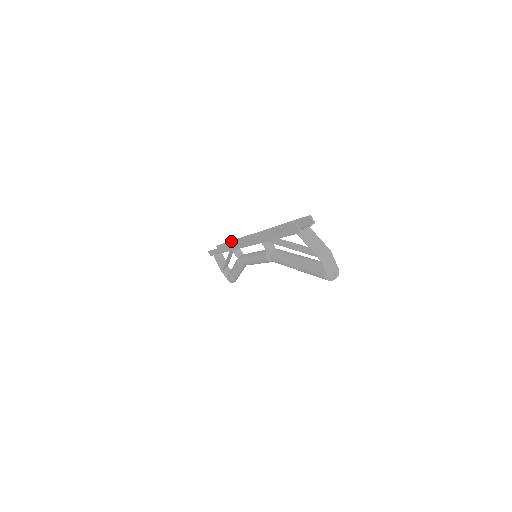
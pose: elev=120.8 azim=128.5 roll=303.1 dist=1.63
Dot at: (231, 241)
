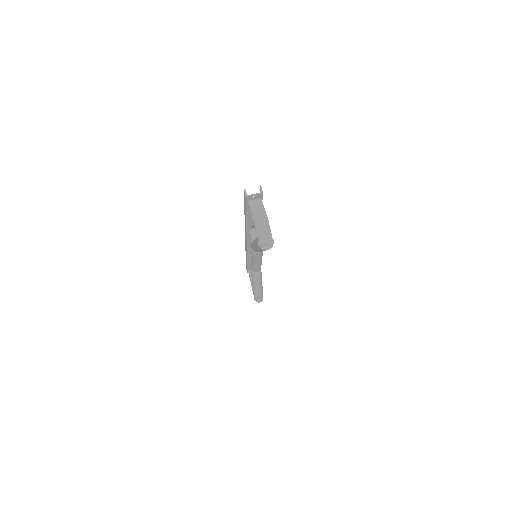
Dot at: occluded
